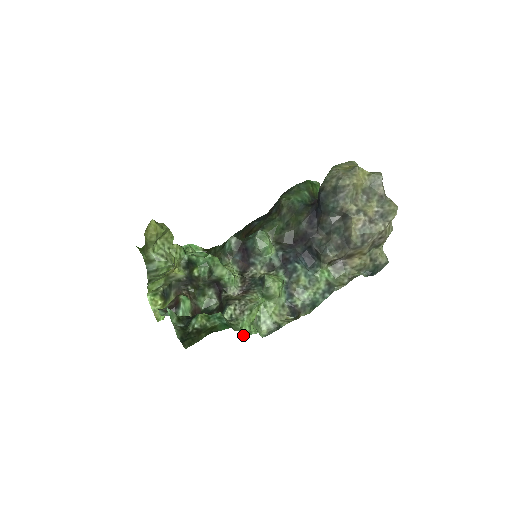
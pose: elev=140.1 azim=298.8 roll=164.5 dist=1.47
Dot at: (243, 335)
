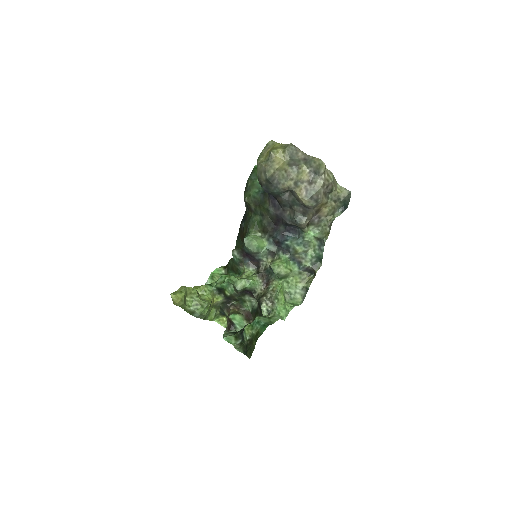
Dot at: (284, 317)
